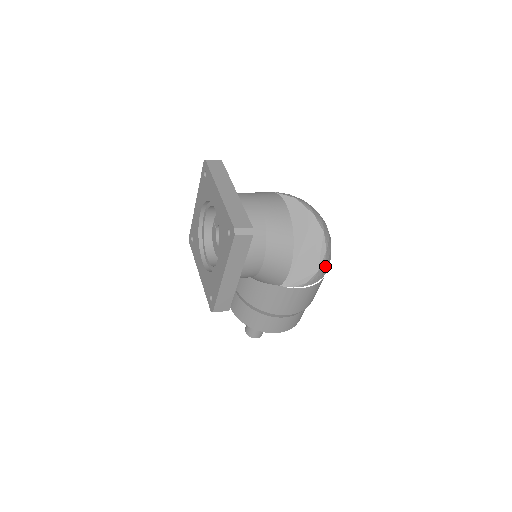
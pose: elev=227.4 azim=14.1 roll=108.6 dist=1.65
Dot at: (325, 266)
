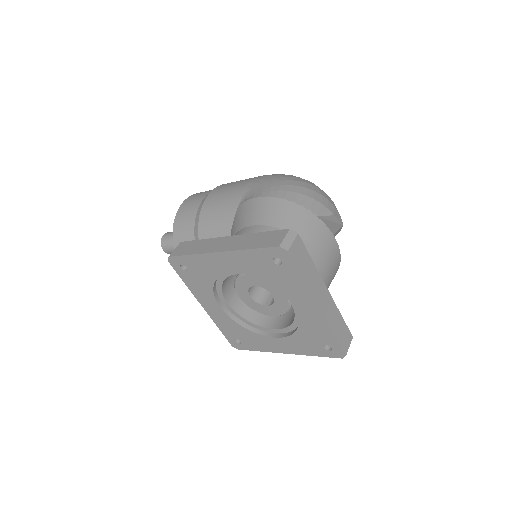
Dot at: occluded
